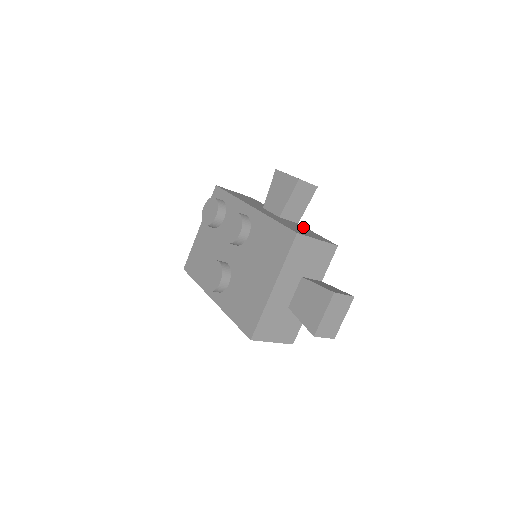
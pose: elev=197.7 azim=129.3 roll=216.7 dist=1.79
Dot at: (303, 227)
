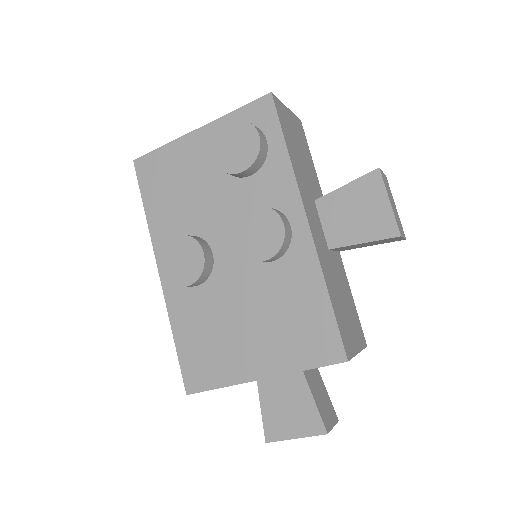
Dot at: (344, 276)
